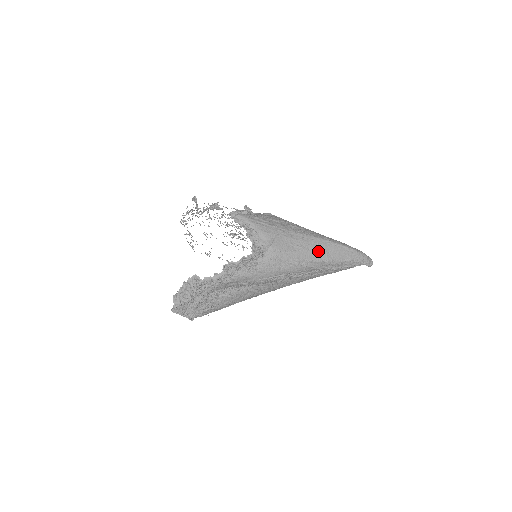
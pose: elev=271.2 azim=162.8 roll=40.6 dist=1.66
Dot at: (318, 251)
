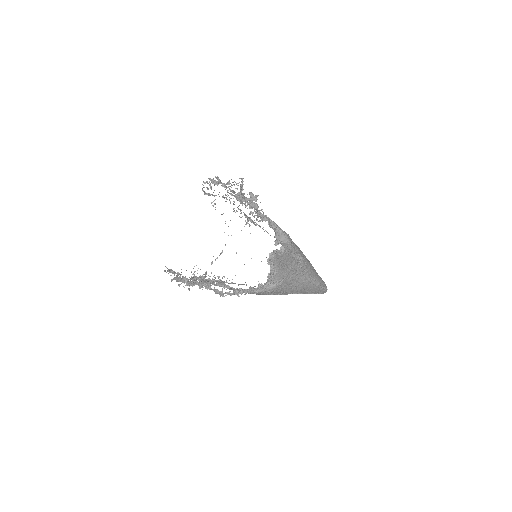
Dot at: (303, 289)
